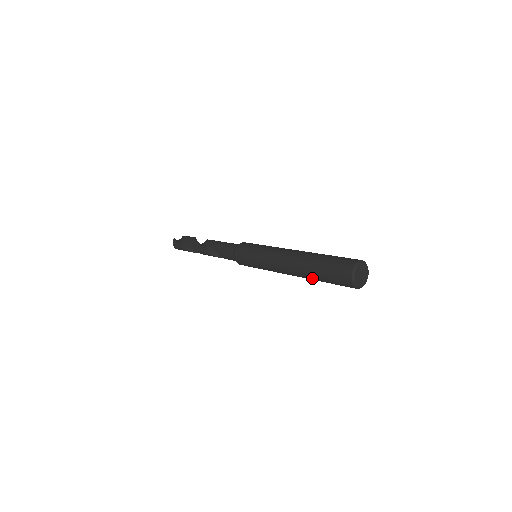
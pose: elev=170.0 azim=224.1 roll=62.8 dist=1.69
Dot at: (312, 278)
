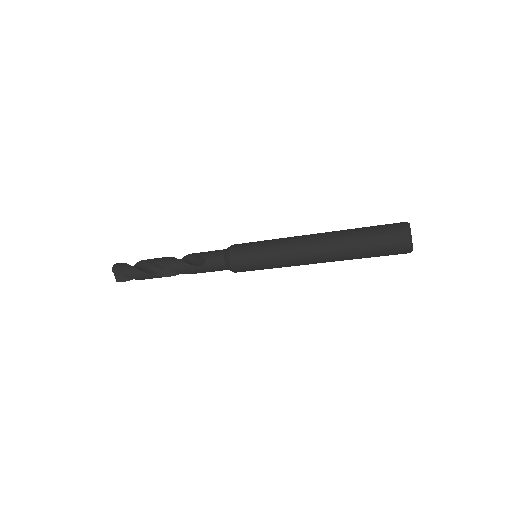
Dot at: (349, 239)
